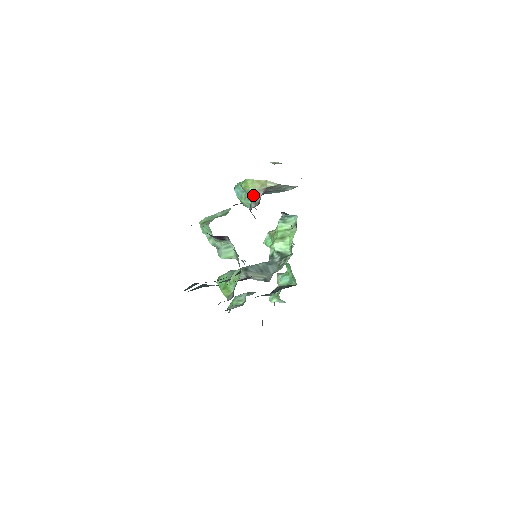
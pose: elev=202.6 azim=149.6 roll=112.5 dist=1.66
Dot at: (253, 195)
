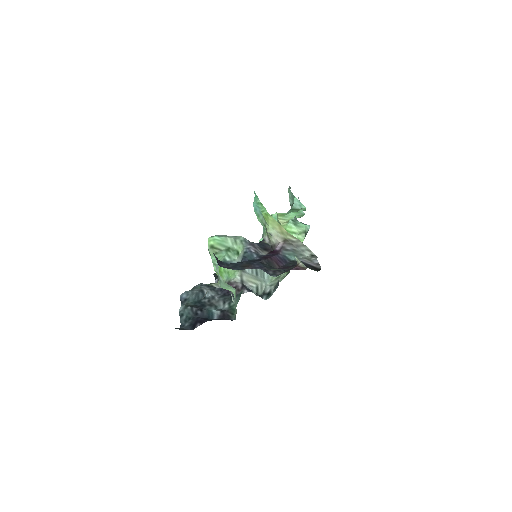
Dot at: (270, 235)
